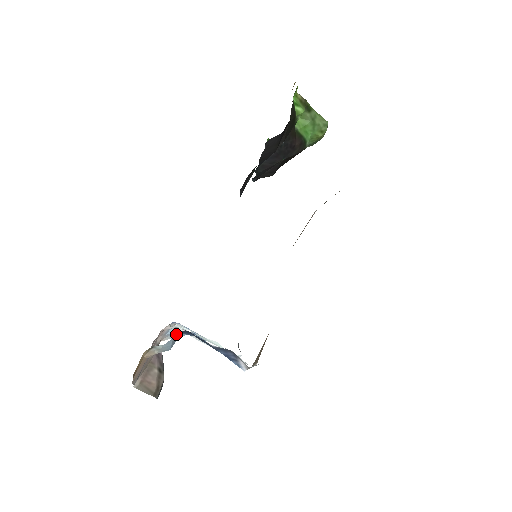
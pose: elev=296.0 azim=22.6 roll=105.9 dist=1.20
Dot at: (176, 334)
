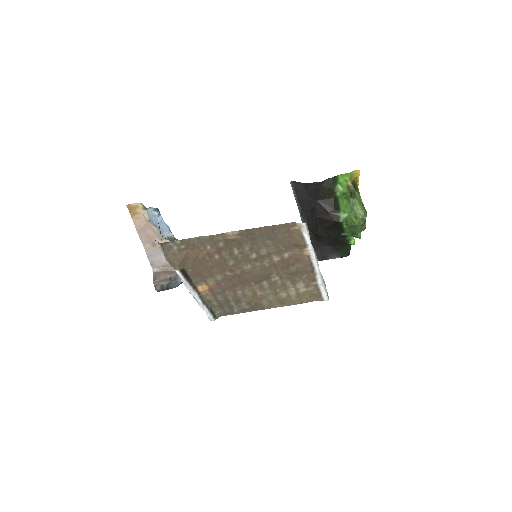
Dot at: occluded
